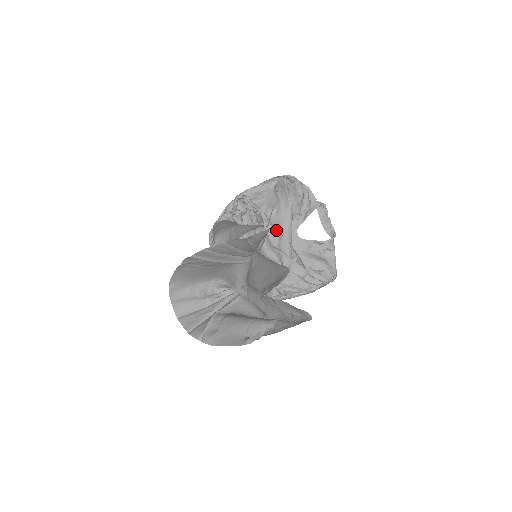
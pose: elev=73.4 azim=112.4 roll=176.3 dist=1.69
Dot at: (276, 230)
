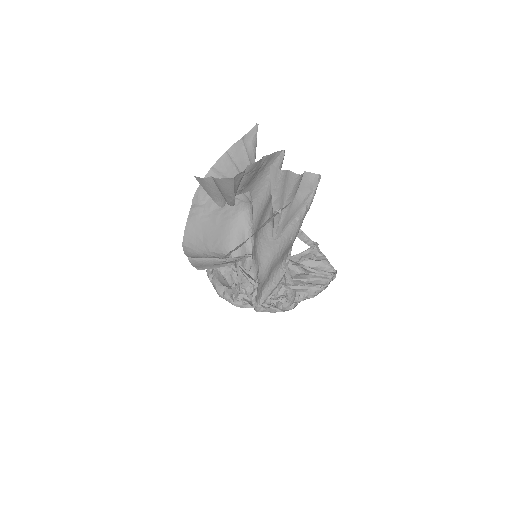
Dot at: occluded
